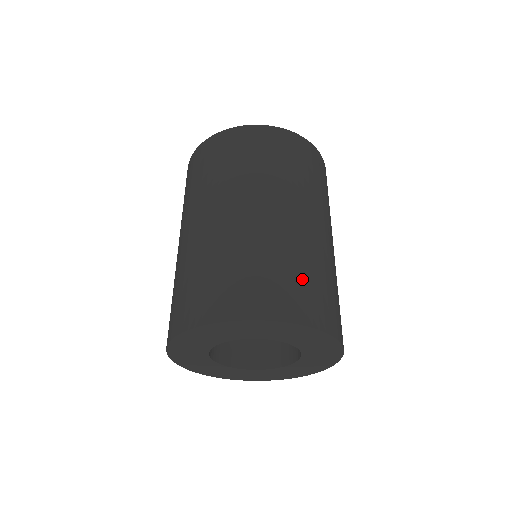
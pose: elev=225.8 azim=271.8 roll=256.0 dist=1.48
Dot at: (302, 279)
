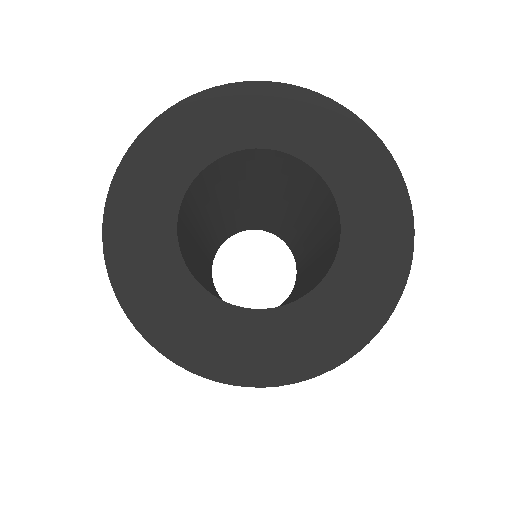
Dot at: occluded
